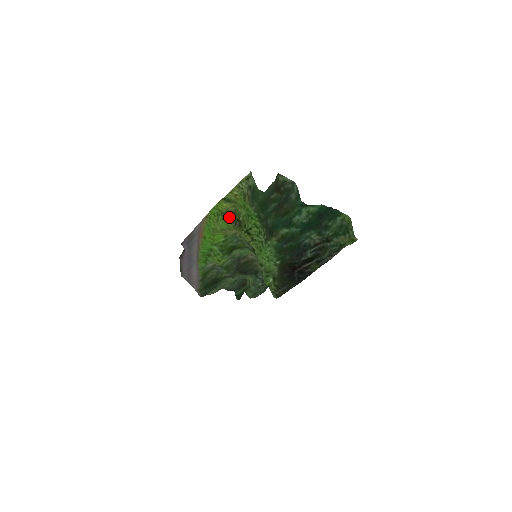
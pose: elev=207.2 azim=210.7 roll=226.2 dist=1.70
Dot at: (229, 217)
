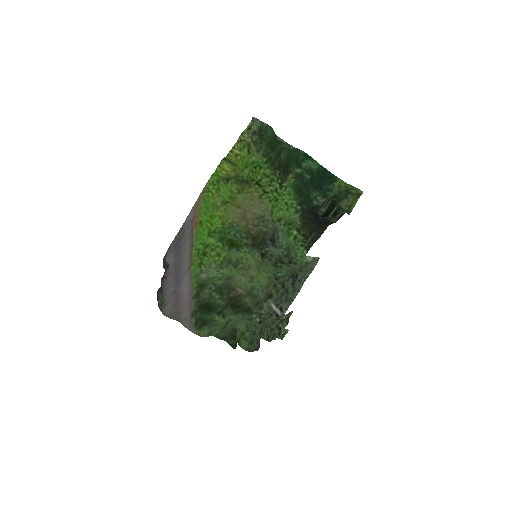
Dot at: (232, 180)
